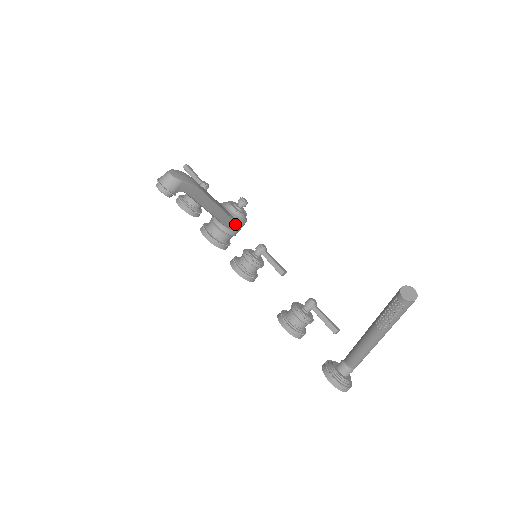
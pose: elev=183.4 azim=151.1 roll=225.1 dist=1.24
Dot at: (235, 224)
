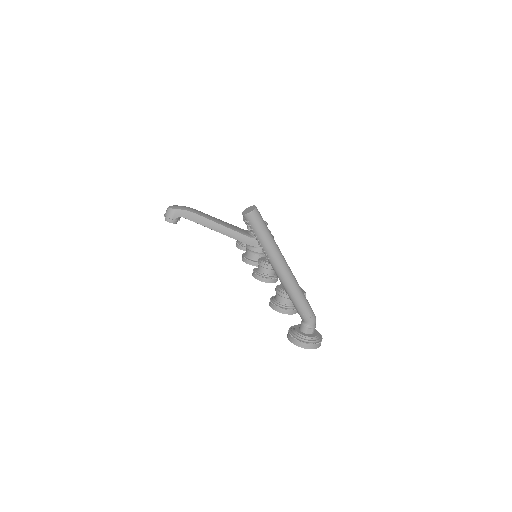
Dot at: (256, 241)
